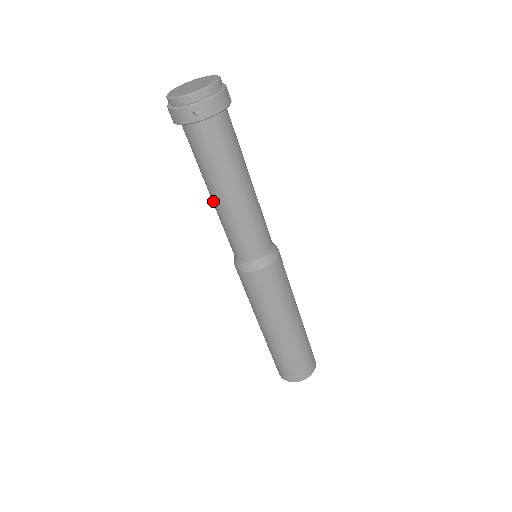
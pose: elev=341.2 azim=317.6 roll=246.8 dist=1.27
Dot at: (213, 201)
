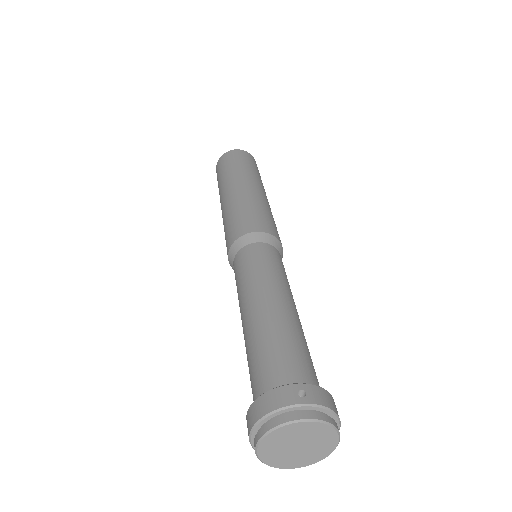
Dot at: occluded
